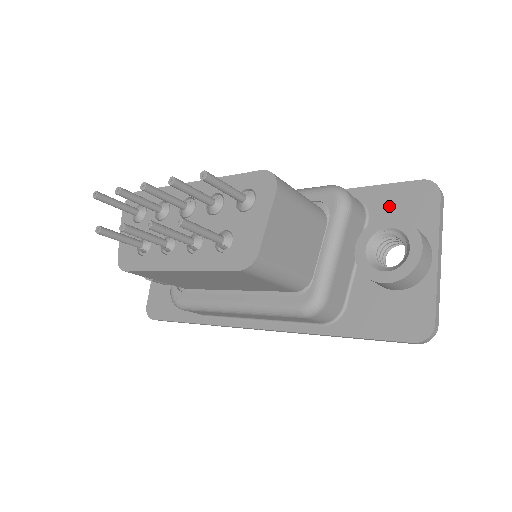
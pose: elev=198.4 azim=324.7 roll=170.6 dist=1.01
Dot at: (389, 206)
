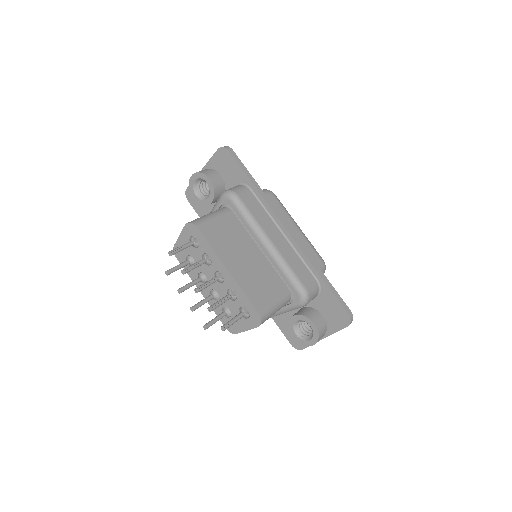
Dot at: (328, 305)
